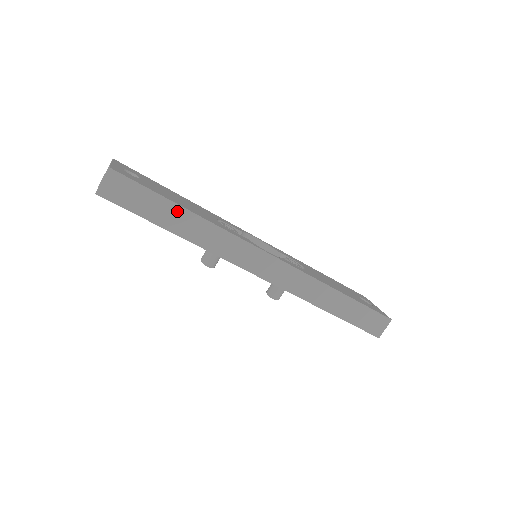
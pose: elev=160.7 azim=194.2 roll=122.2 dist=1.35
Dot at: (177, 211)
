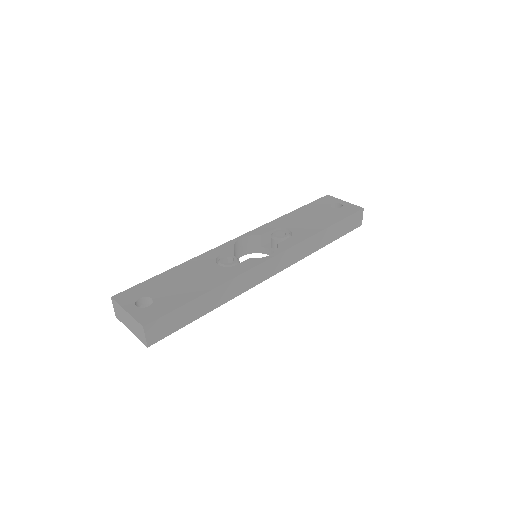
Dot at: (203, 299)
